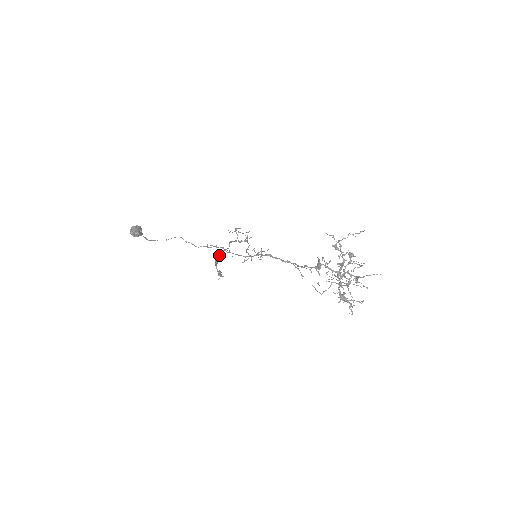
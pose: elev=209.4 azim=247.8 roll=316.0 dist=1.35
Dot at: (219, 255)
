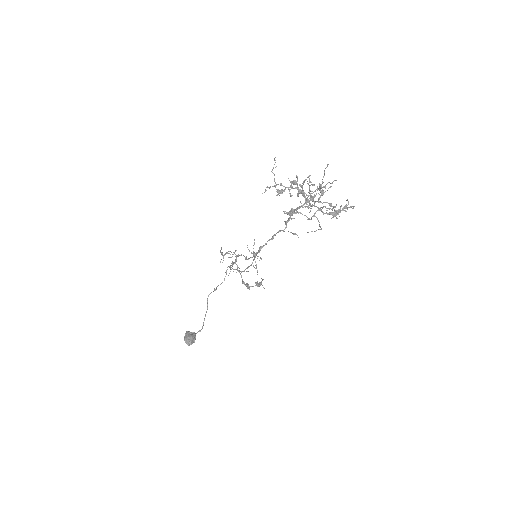
Dot at: occluded
